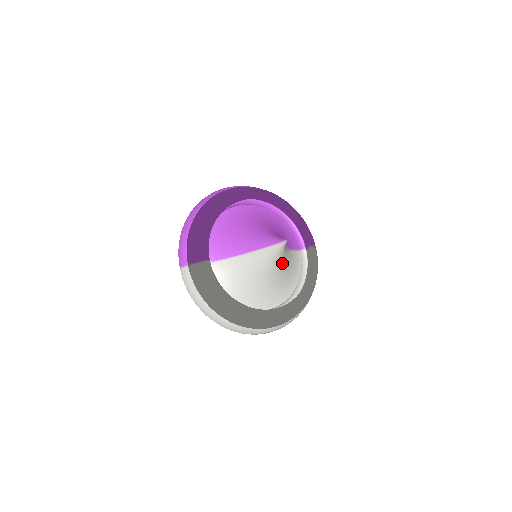
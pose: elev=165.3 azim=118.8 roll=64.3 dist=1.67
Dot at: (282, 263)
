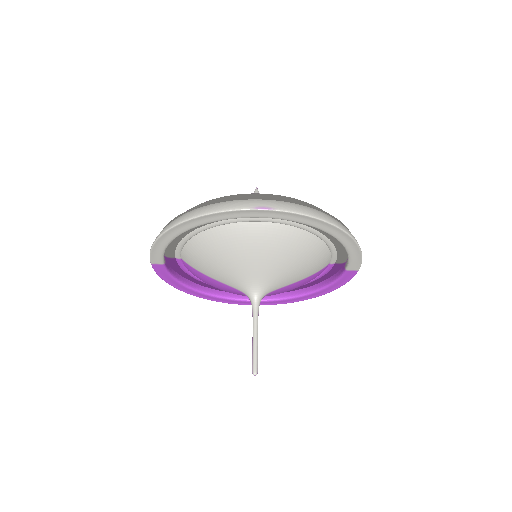
Dot at: occluded
